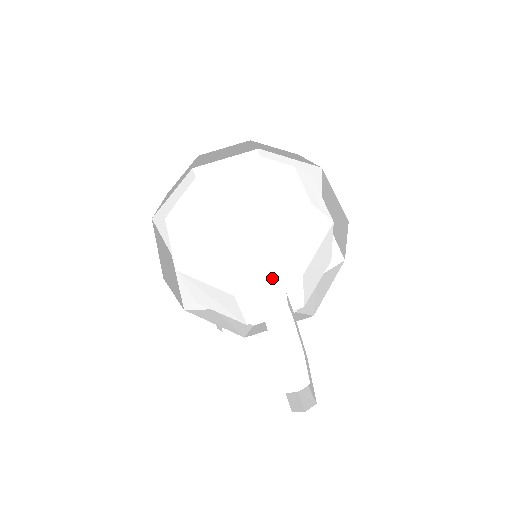
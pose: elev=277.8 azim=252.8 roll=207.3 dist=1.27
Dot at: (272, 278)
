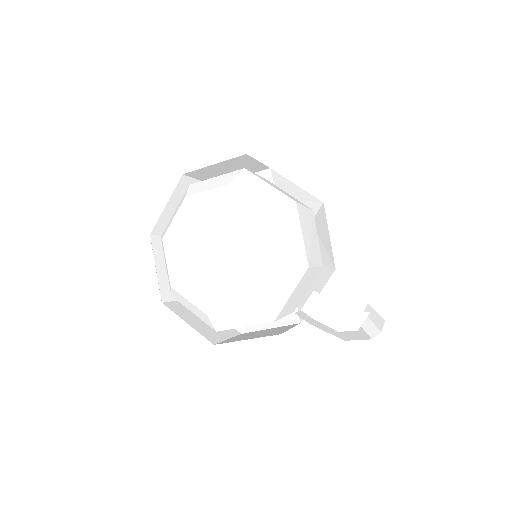
Dot at: (289, 289)
